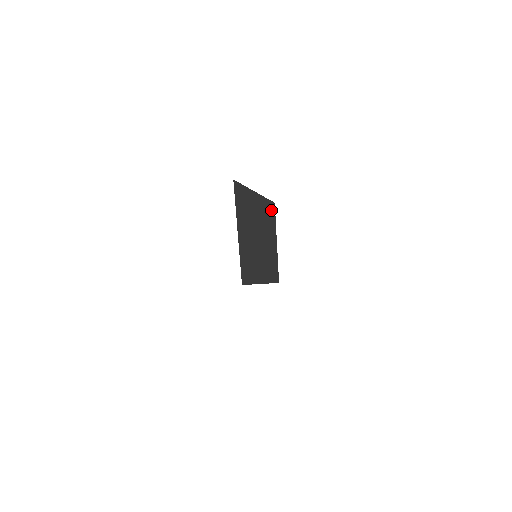
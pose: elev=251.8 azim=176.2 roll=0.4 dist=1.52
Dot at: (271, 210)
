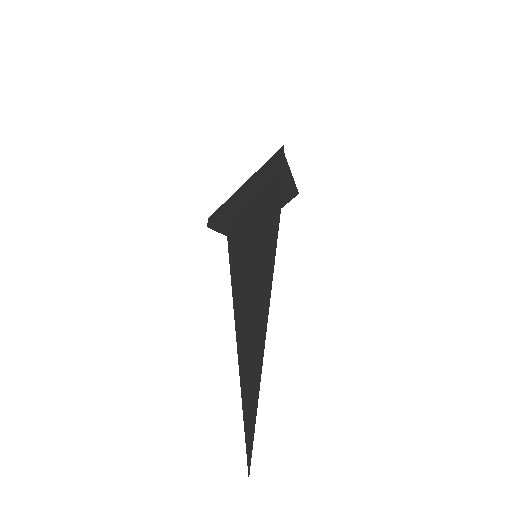
Dot at: (290, 196)
